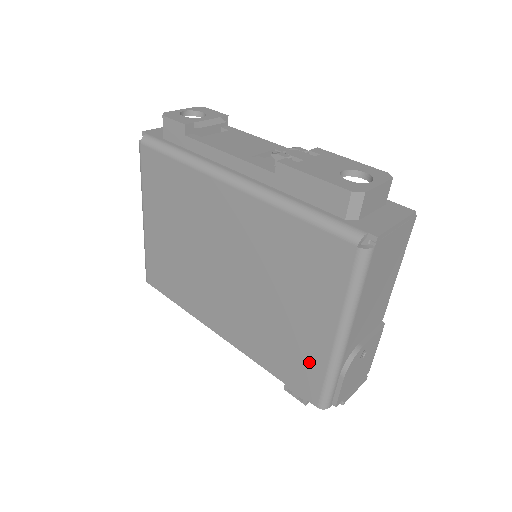
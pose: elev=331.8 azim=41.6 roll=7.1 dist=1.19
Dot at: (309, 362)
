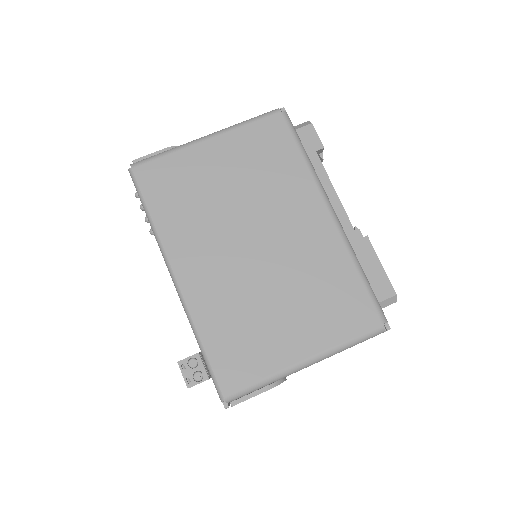
Dot at: (259, 360)
